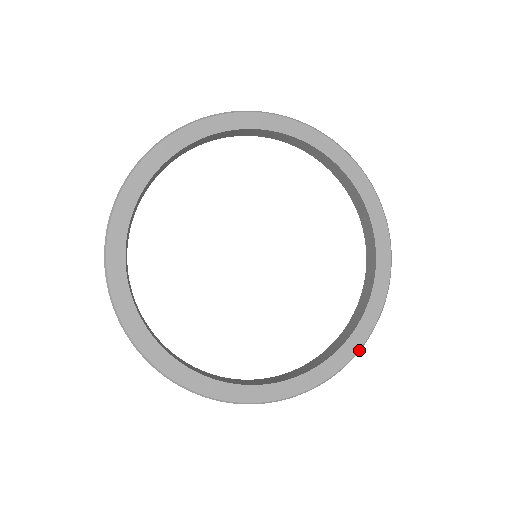
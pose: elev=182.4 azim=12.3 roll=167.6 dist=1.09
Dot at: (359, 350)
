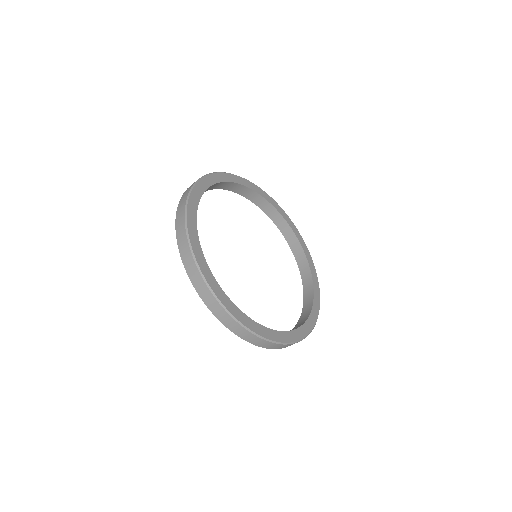
Dot at: occluded
